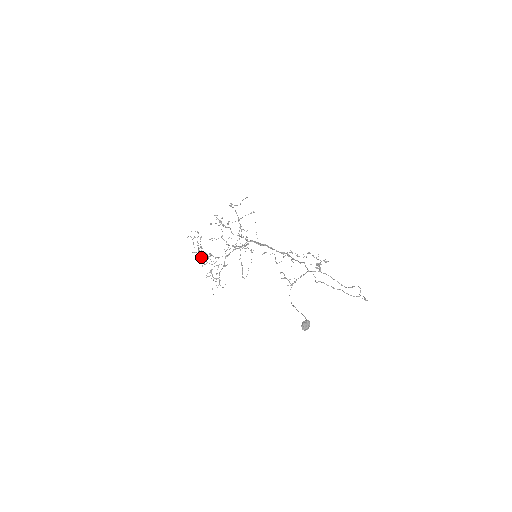
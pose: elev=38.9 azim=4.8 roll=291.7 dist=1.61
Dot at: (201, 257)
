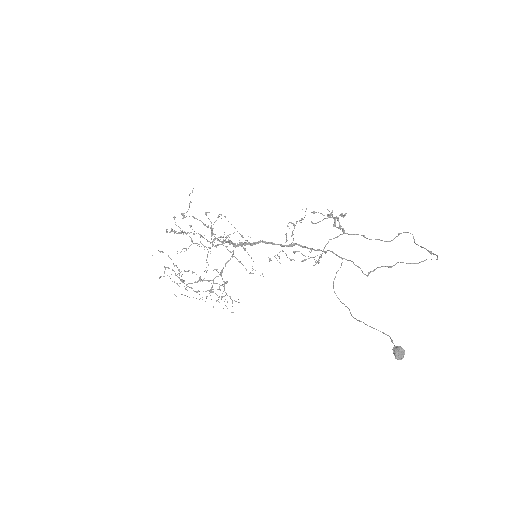
Dot at: occluded
